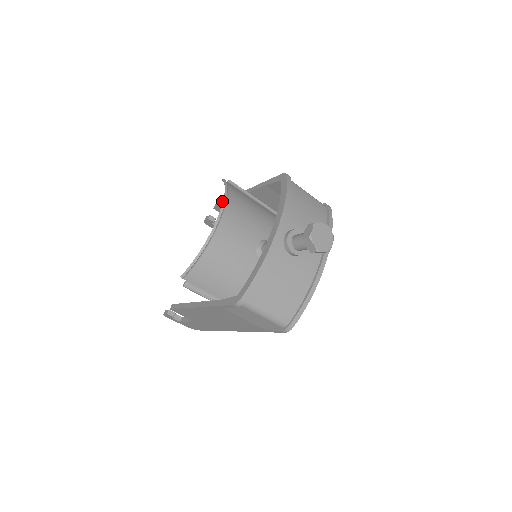
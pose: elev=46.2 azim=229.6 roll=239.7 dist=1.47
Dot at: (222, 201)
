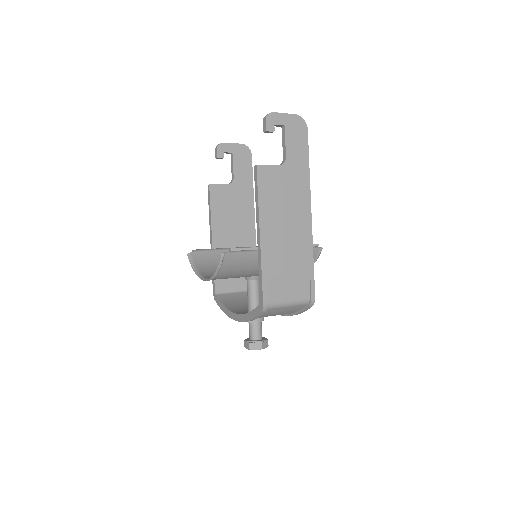
Dot at: (256, 185)
